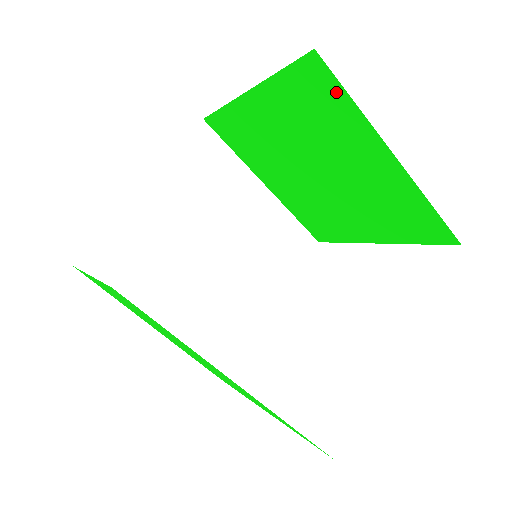
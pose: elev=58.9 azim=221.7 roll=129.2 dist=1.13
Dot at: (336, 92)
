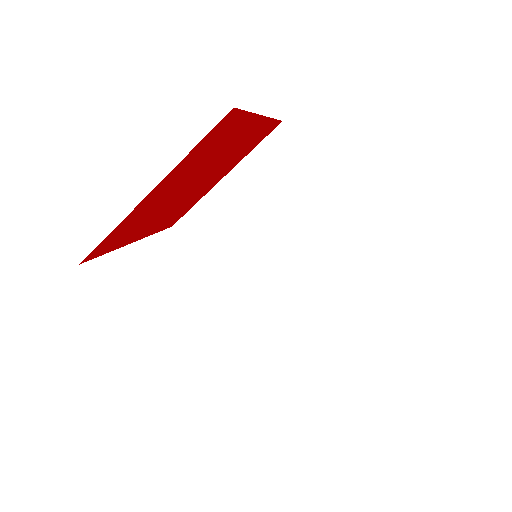
Dot at: occluded
